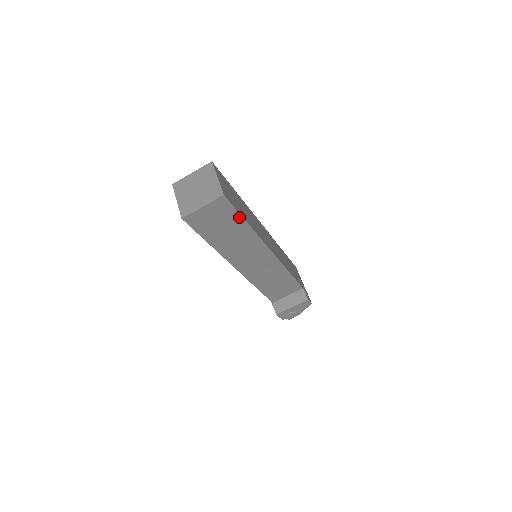
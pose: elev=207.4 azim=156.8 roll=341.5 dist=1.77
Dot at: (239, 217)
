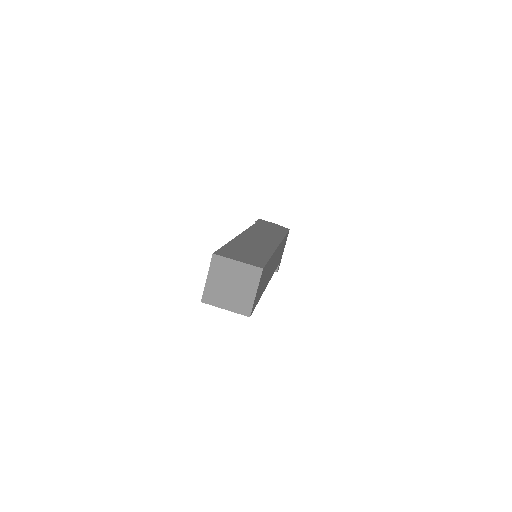
Dot at: occluded
